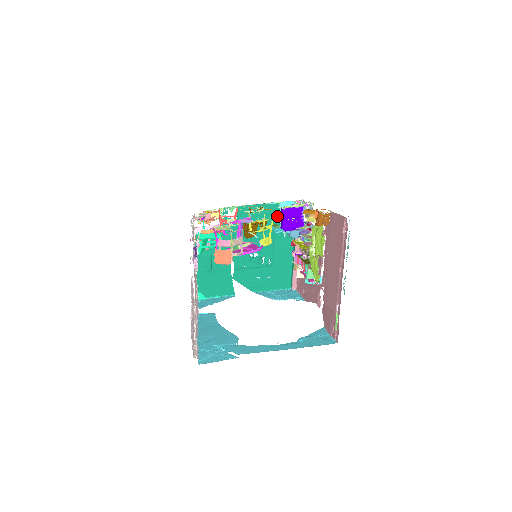
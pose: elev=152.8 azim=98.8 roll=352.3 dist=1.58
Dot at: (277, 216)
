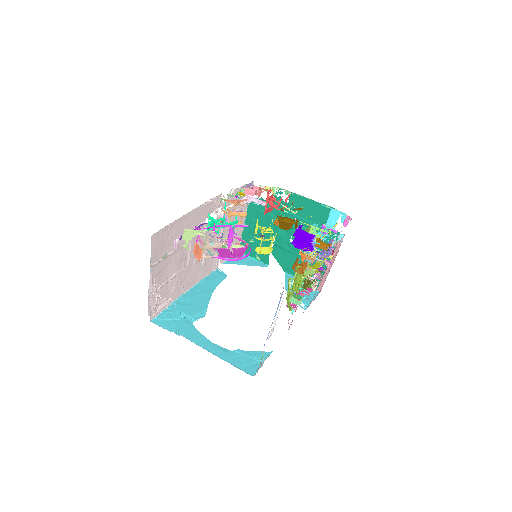
Dot at: occluded
